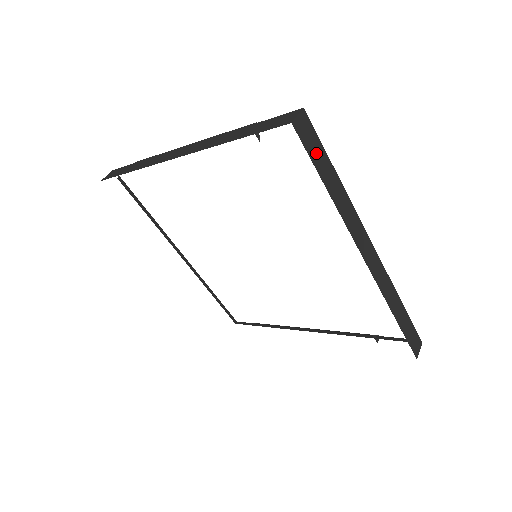
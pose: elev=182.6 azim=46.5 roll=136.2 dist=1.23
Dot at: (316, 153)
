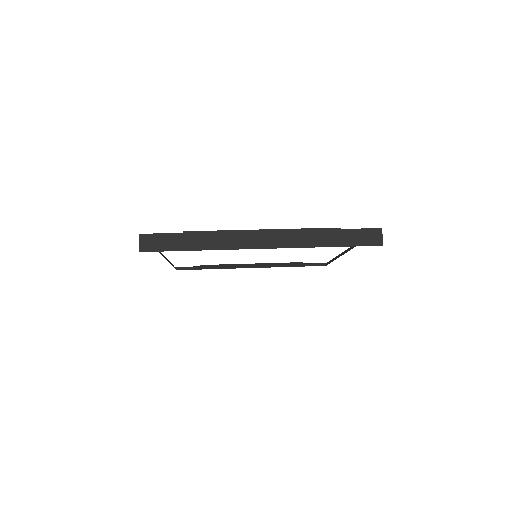
Dot at: occluded
